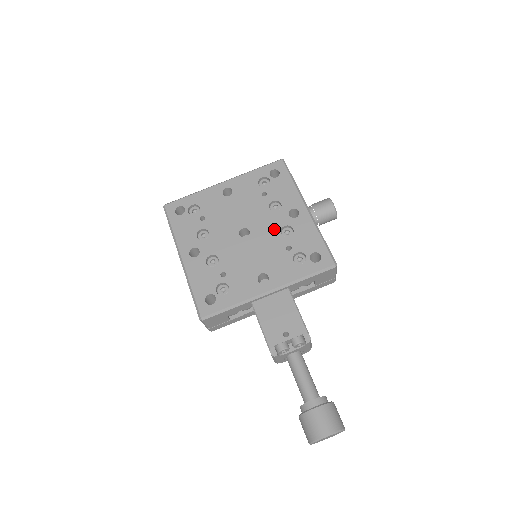
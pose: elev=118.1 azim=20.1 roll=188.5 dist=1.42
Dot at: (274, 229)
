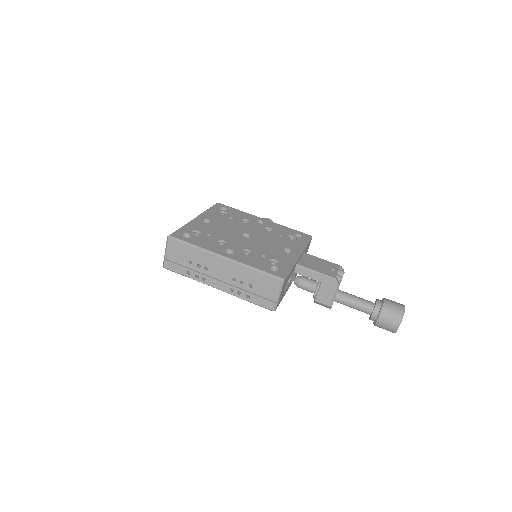
Dot at: (260, 230)
